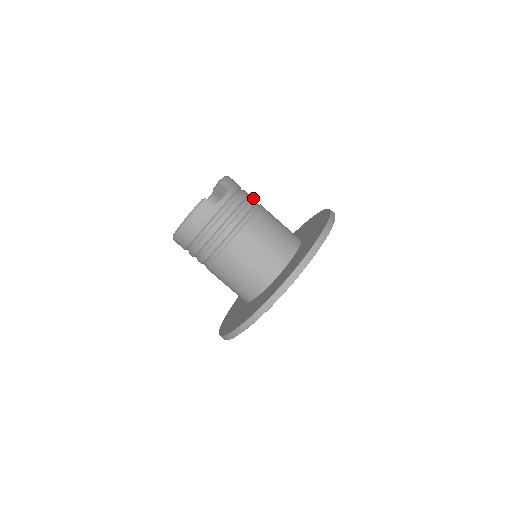
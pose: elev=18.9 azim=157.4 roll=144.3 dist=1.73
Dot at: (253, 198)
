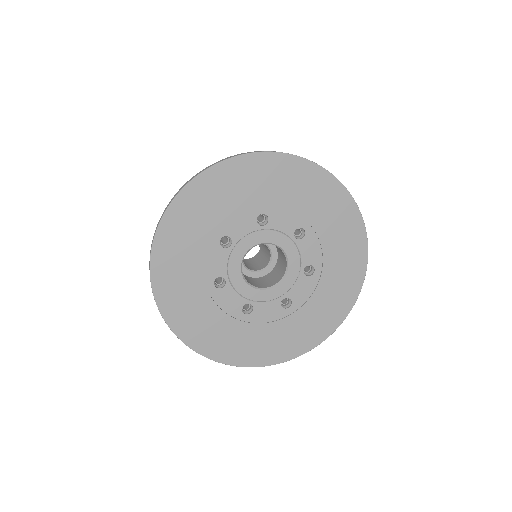
Dot at: occluded
